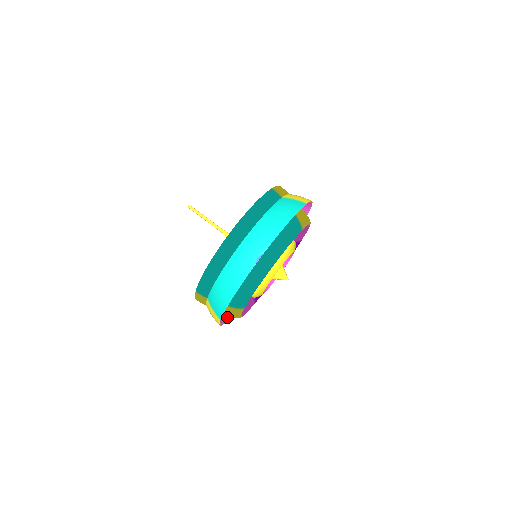
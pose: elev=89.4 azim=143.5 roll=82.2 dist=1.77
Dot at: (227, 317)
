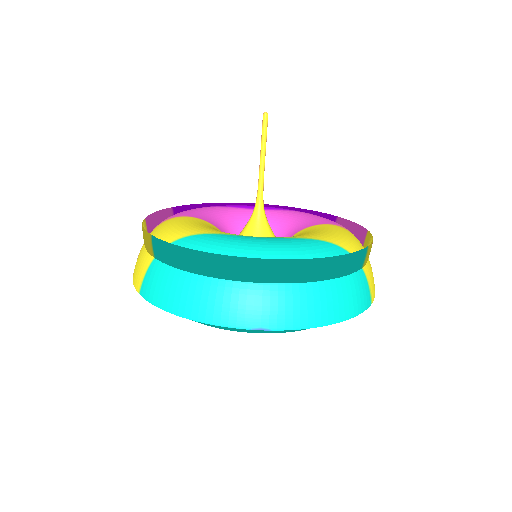
Dot at: occluded
